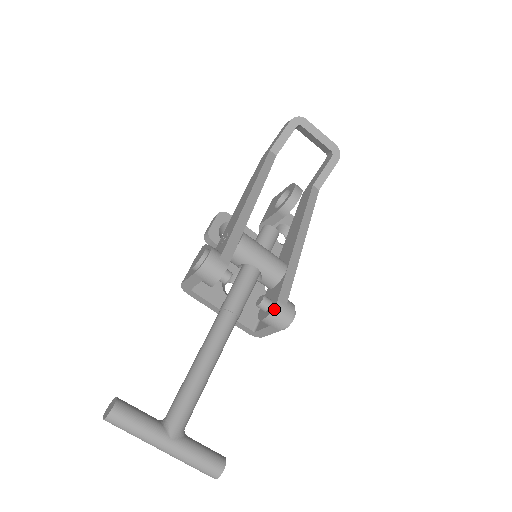
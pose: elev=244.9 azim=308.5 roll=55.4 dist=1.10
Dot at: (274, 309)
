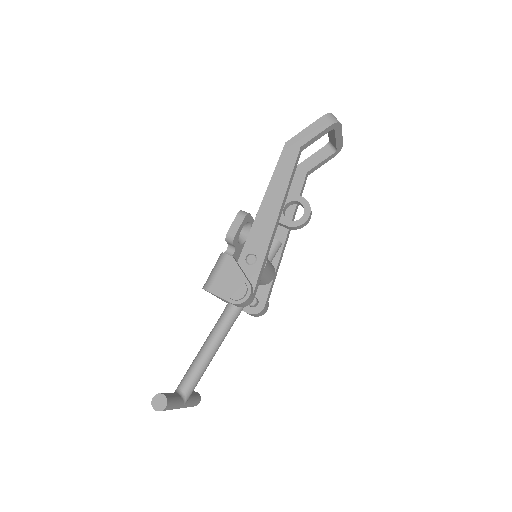
Dot at: (260, 312)
